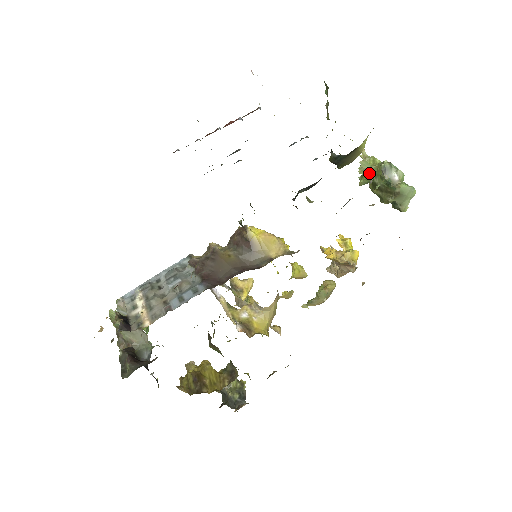
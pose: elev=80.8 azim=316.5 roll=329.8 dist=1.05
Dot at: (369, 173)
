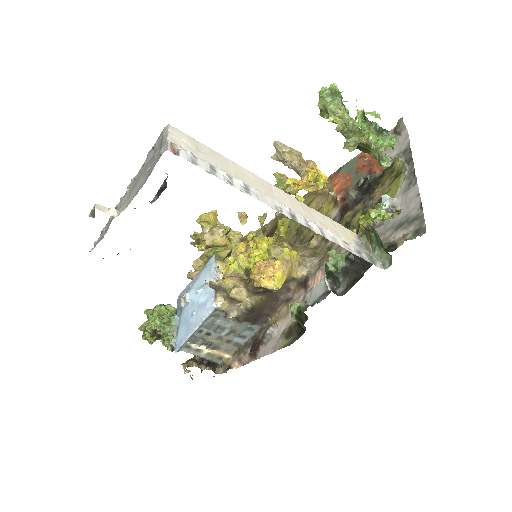
Dot at: (343, 122)
